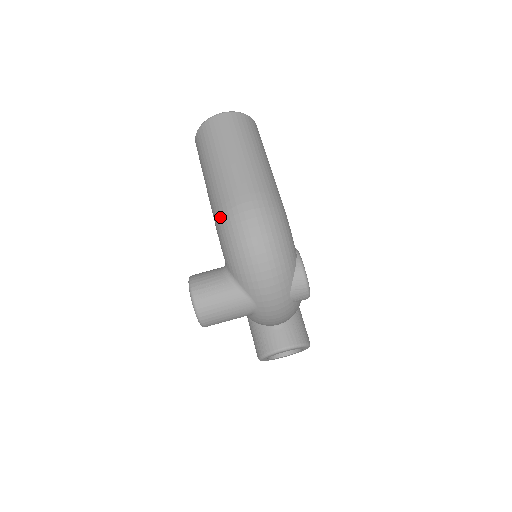
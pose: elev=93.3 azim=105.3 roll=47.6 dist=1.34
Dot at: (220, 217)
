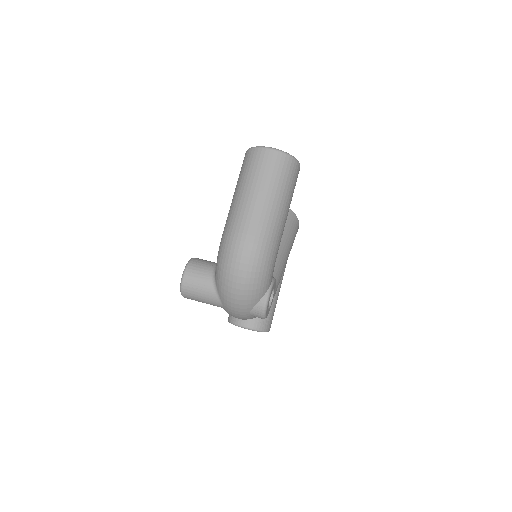
Dot at: (224, 238)
